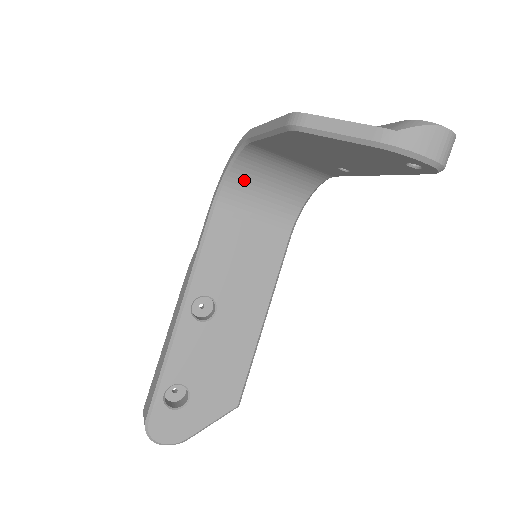
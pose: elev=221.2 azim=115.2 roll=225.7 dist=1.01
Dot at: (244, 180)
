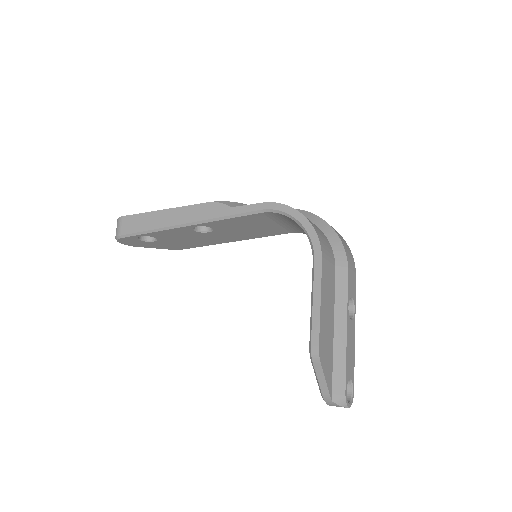
Dot at: occluded
